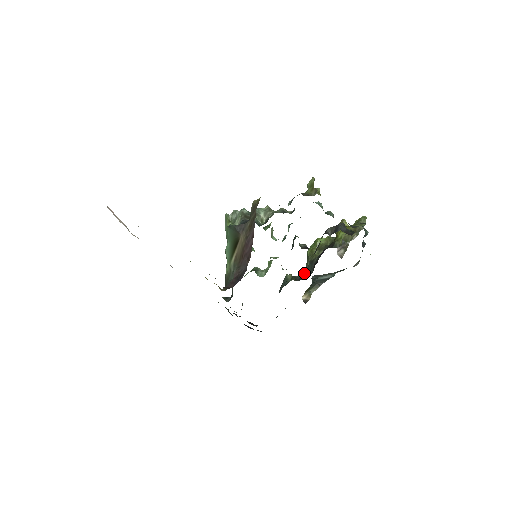
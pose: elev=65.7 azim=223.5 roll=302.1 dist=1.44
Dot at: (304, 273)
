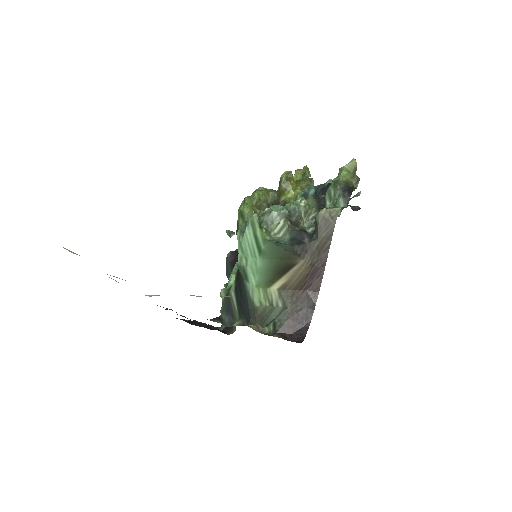
Dot at: occluded
